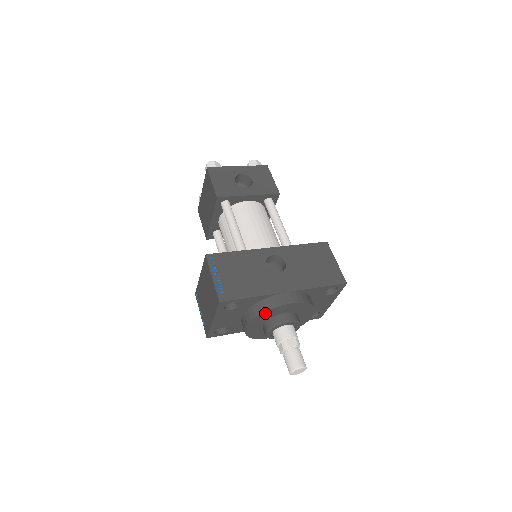
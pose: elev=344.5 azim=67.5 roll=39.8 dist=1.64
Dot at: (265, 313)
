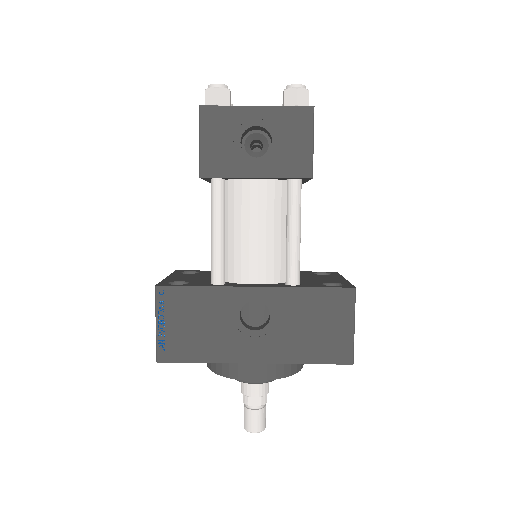
Dot at: (222, 373)
